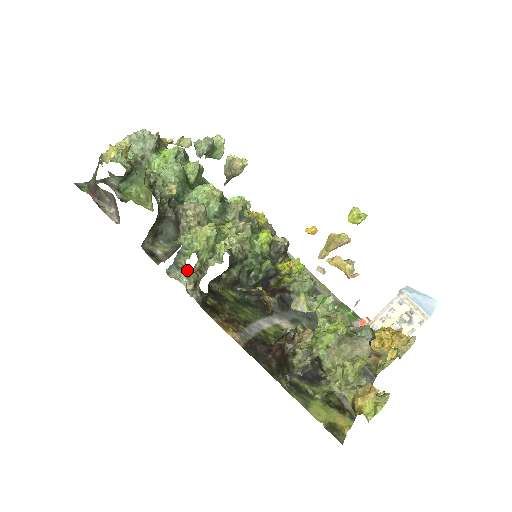
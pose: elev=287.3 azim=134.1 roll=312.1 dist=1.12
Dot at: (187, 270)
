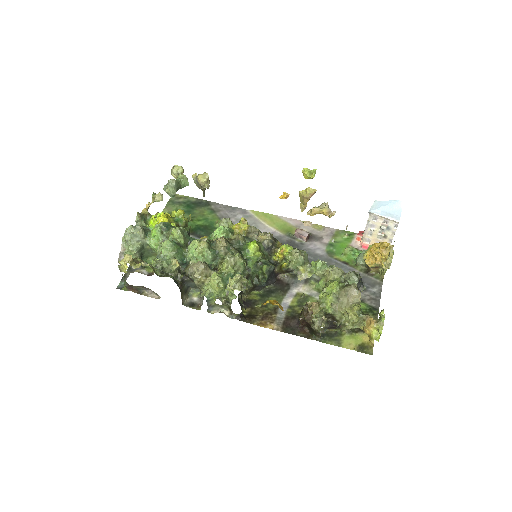
Dot at: (219, 305)
